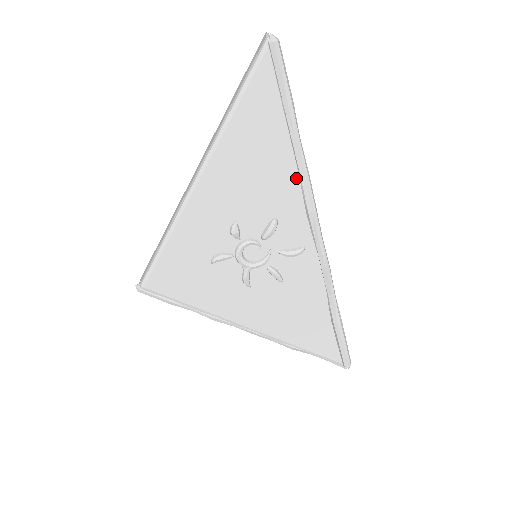
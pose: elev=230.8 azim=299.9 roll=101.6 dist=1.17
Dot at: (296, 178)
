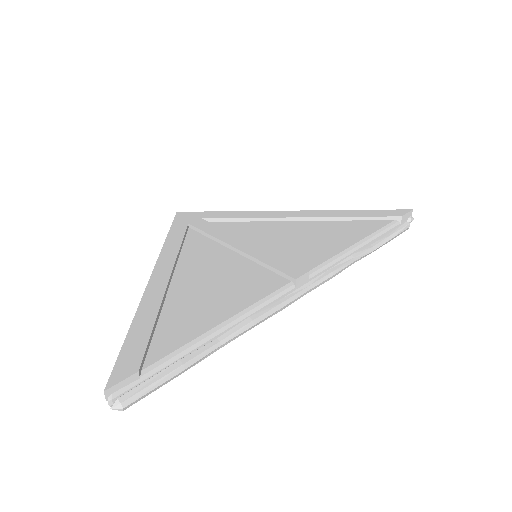
Dot at: occluded
